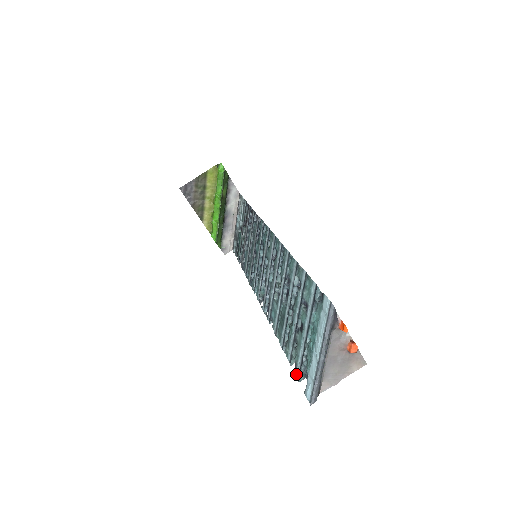
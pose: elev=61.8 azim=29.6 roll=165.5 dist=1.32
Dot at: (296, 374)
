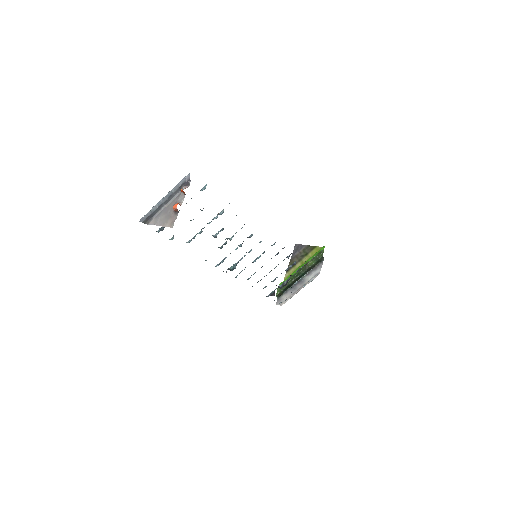
Dot at: occluded
